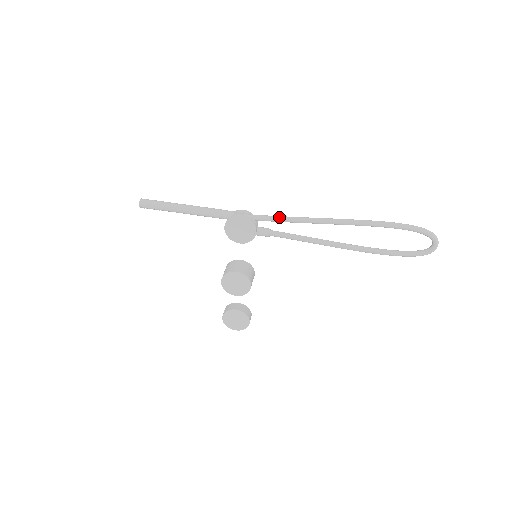
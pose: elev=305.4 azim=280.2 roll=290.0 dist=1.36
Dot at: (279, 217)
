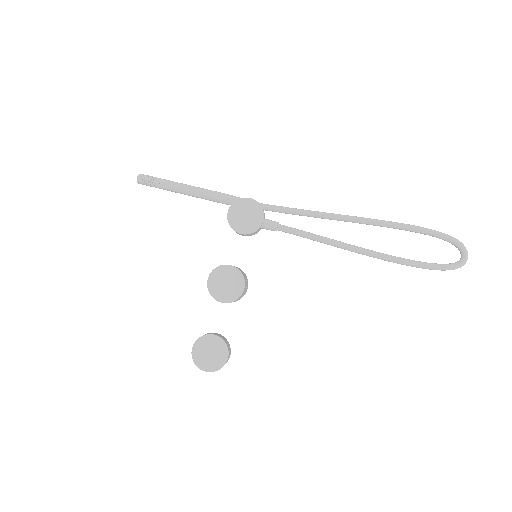
Dot at: (292, 208)
